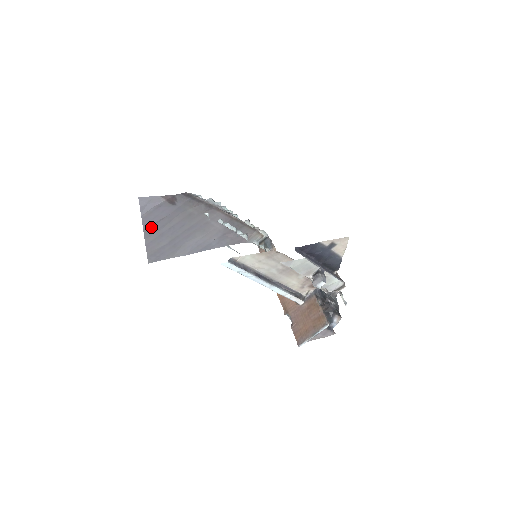
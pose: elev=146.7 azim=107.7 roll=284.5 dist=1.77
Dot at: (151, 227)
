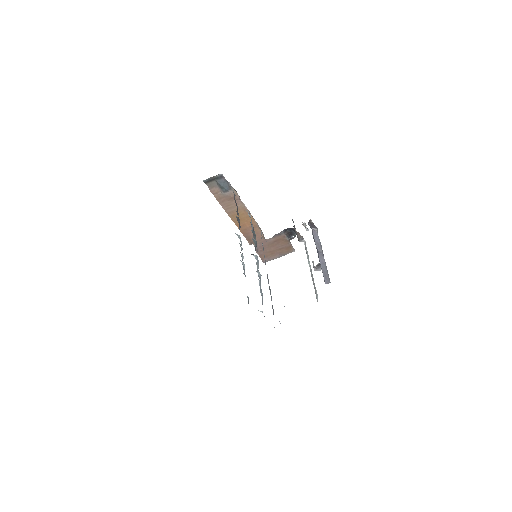
Dot at: occluded
